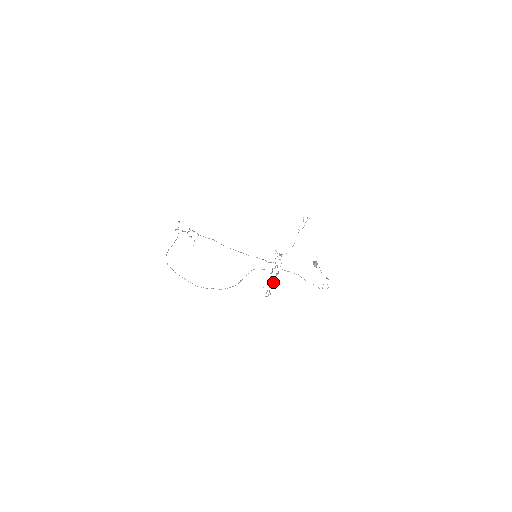
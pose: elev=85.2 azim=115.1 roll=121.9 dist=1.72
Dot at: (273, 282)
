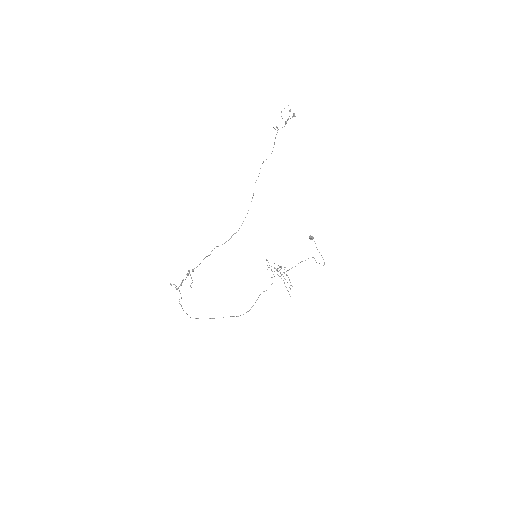
Dot at: occluded
